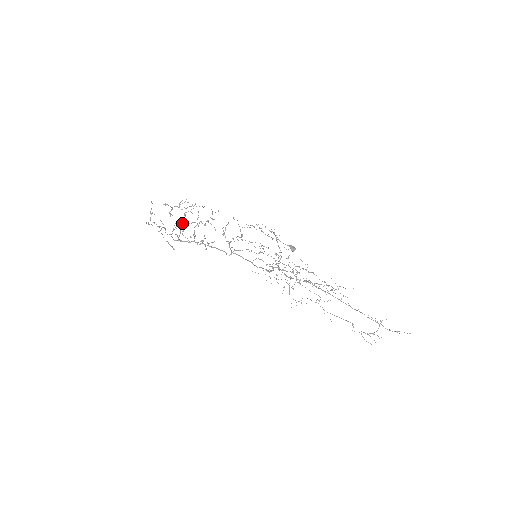
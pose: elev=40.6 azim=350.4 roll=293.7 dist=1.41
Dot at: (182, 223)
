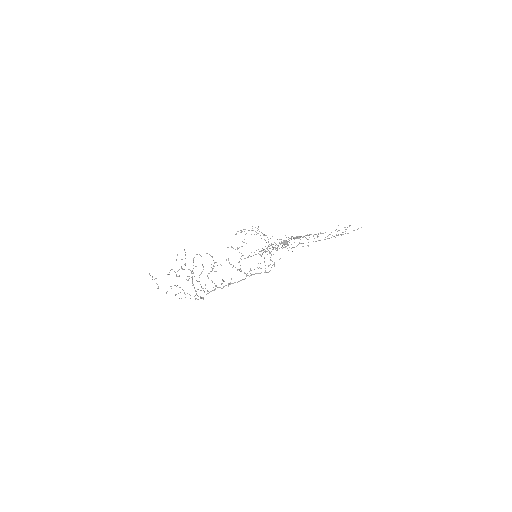
Dot at: occluded
